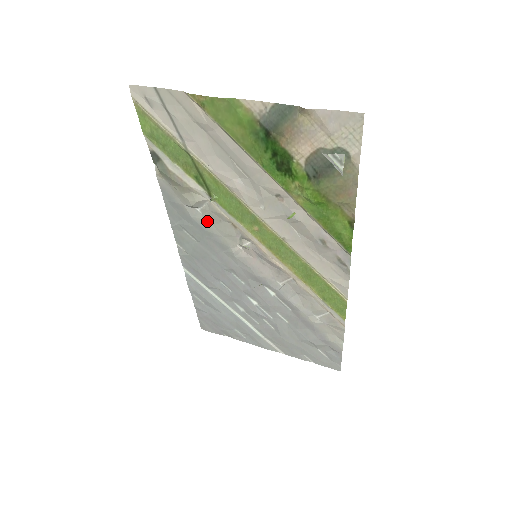
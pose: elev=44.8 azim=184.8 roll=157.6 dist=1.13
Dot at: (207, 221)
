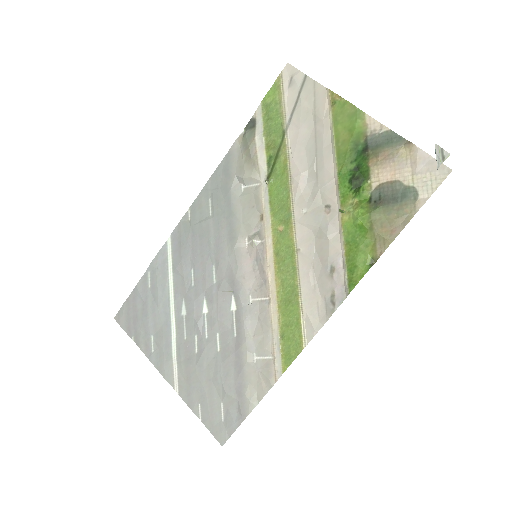
Dot at: (241, 201)
